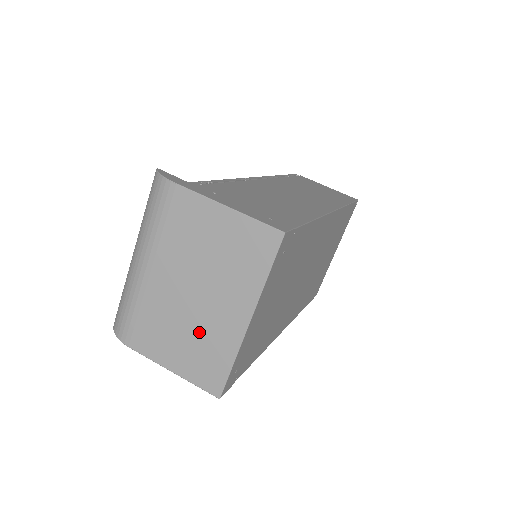
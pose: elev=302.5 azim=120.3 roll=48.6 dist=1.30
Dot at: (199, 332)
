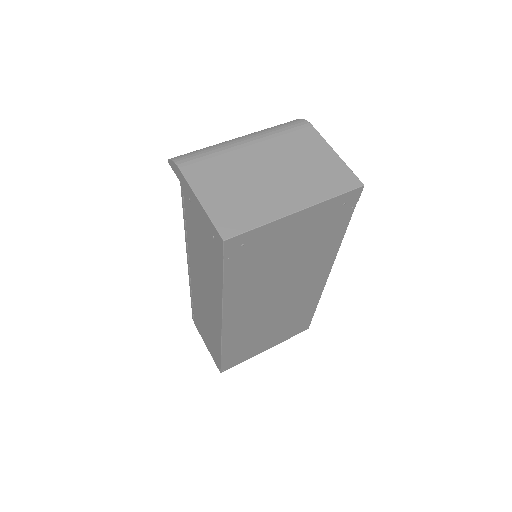
Dot at: (251, 194)
